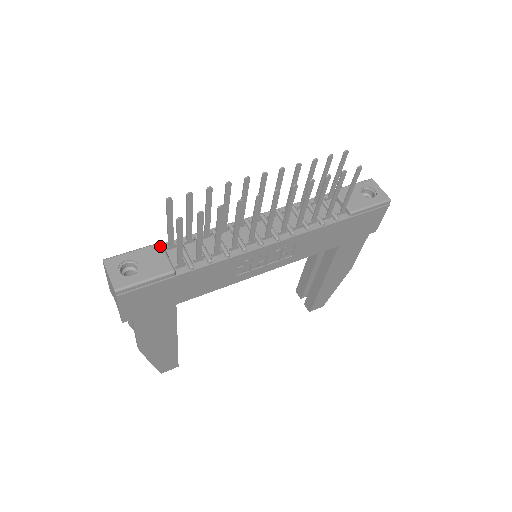
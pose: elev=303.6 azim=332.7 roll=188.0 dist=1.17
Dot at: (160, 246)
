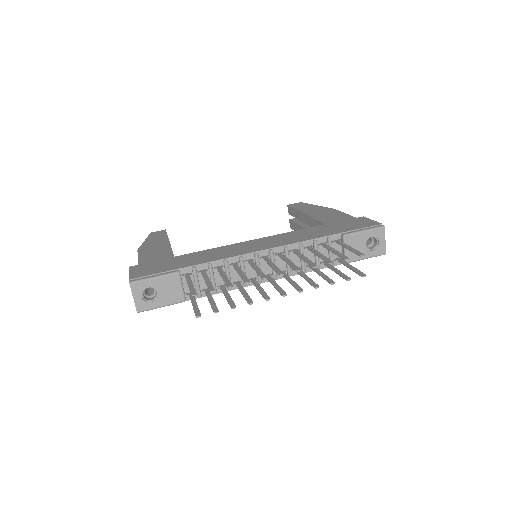
Dot at: (178, 276)
